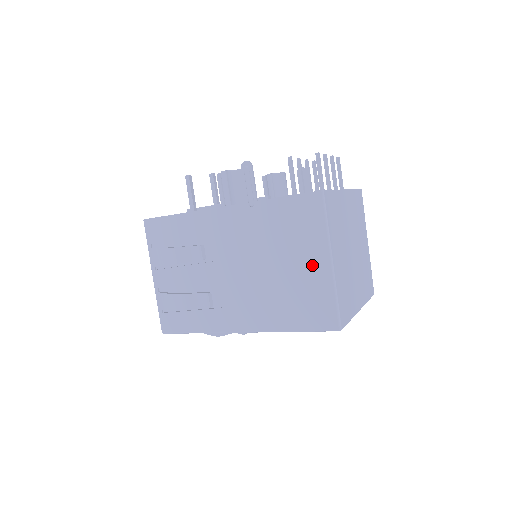
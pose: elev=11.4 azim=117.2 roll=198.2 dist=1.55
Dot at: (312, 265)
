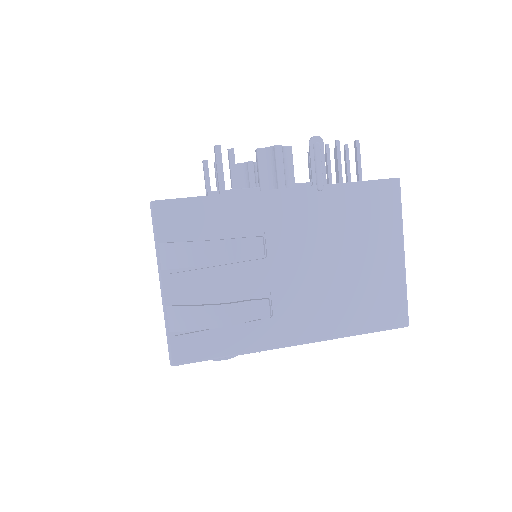
Dot at: (385, 258)
